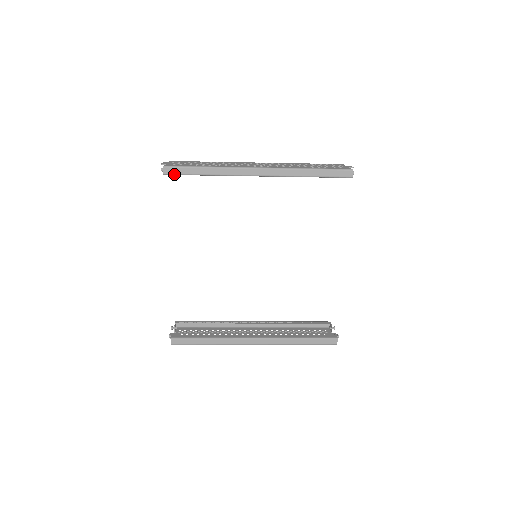
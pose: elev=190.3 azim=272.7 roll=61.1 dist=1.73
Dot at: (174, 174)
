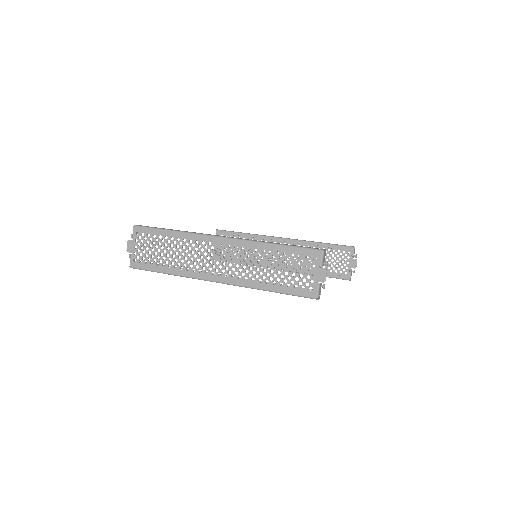
Dot at: occluded
